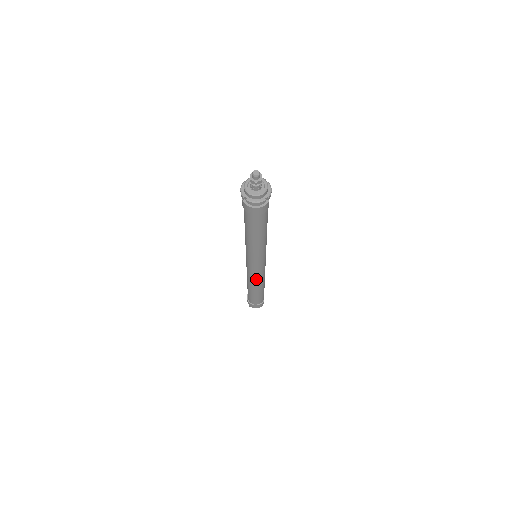
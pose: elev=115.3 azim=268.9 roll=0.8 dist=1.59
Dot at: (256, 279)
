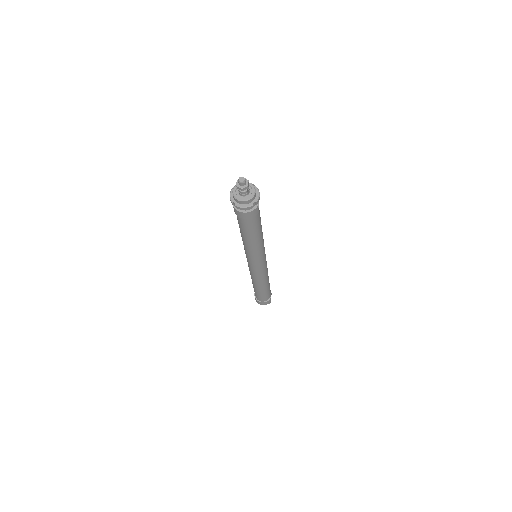
Dot at: (258, 278)
